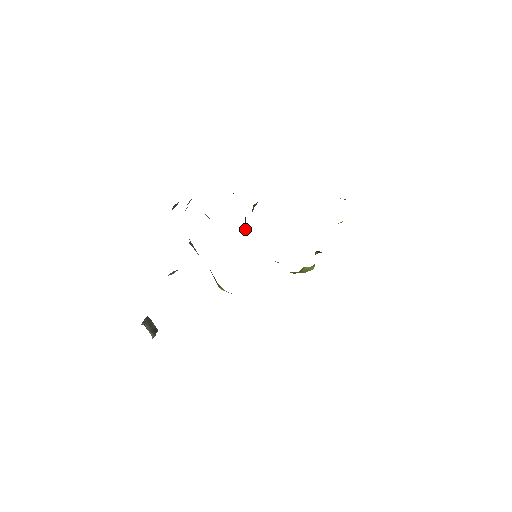
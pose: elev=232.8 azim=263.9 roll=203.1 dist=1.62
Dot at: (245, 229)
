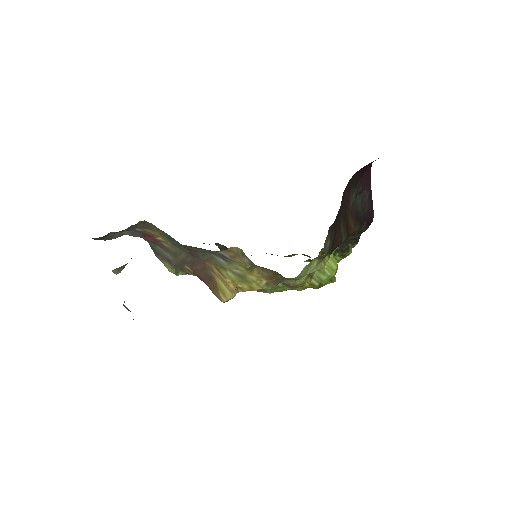
Dot at: occluded
